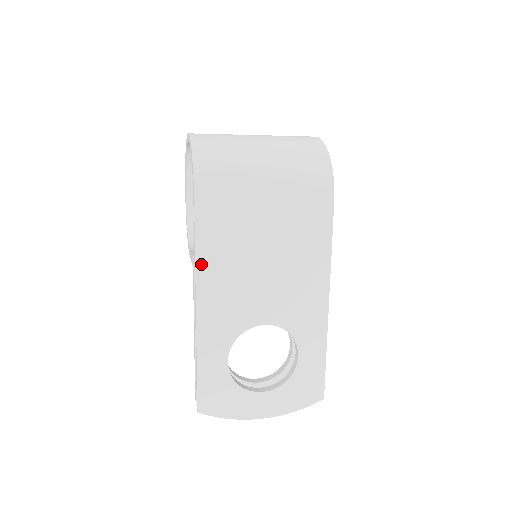
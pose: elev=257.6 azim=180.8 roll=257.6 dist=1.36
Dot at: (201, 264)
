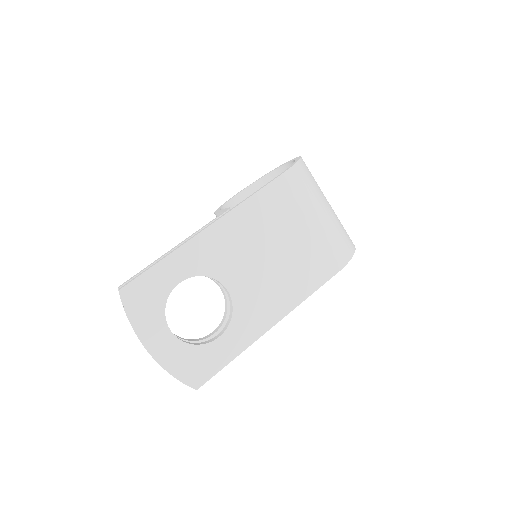
Dot at: (241, 209)
